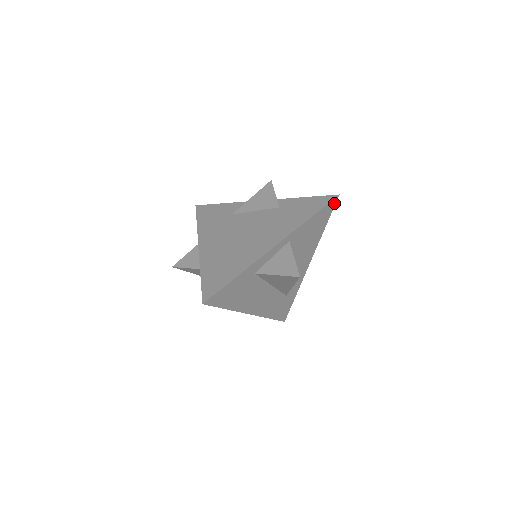
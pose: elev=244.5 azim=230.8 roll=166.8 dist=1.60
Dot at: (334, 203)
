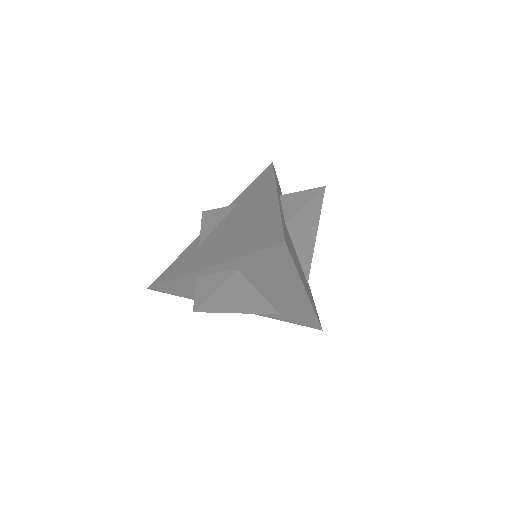
Dot at: (275, 171)
